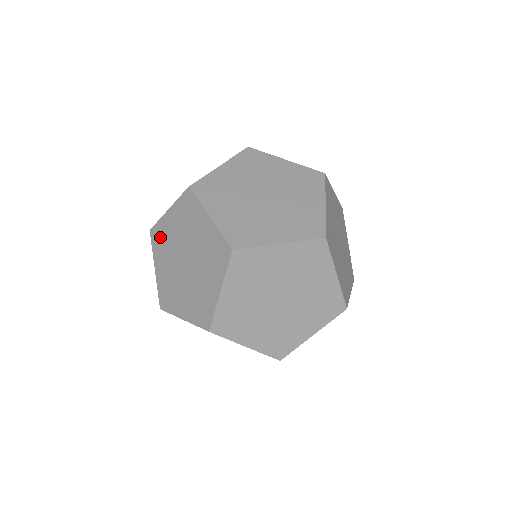
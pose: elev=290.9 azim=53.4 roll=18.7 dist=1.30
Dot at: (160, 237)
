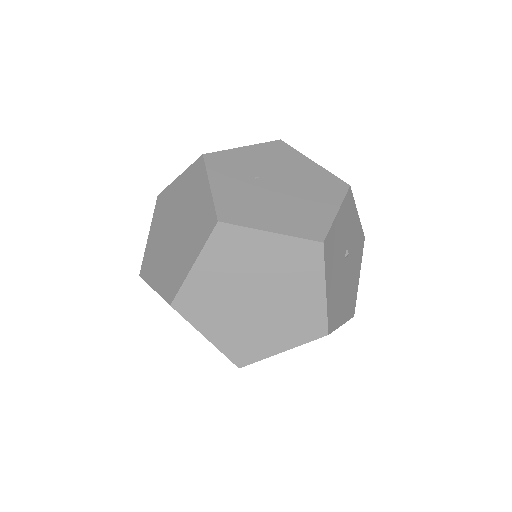
Dot at: occluded
